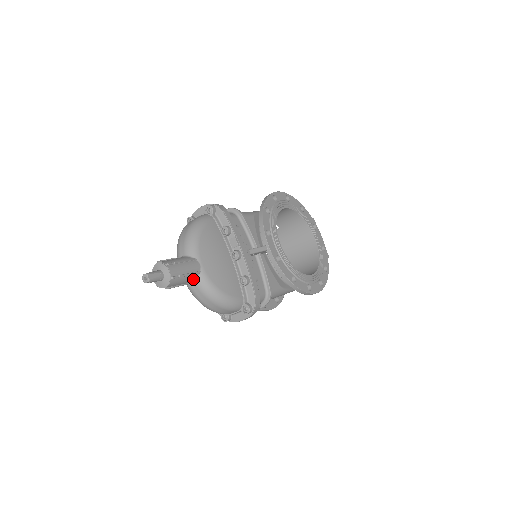
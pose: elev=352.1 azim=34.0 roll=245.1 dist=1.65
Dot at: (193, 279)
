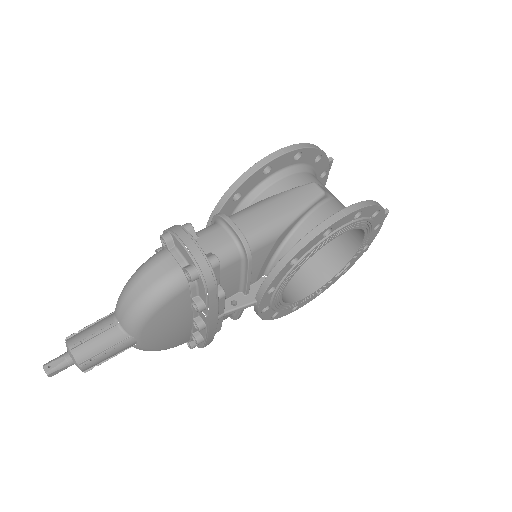
Dot at: occluded
